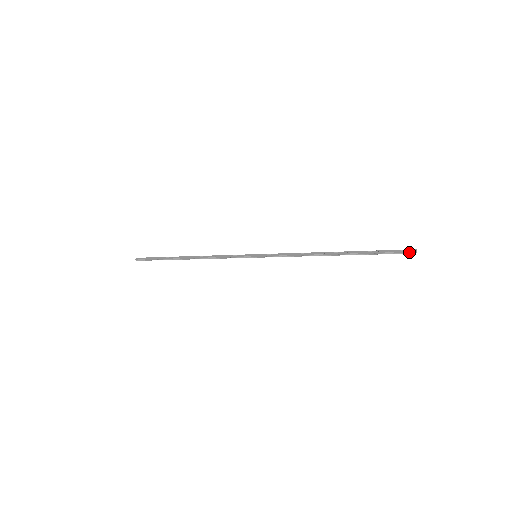
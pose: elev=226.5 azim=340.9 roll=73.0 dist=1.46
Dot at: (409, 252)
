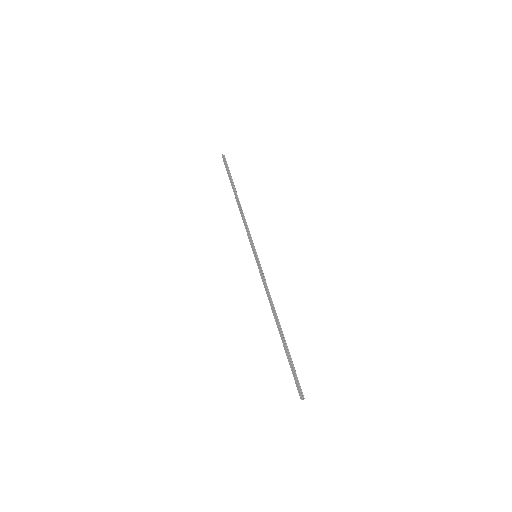
Dot at: (299, 393)
